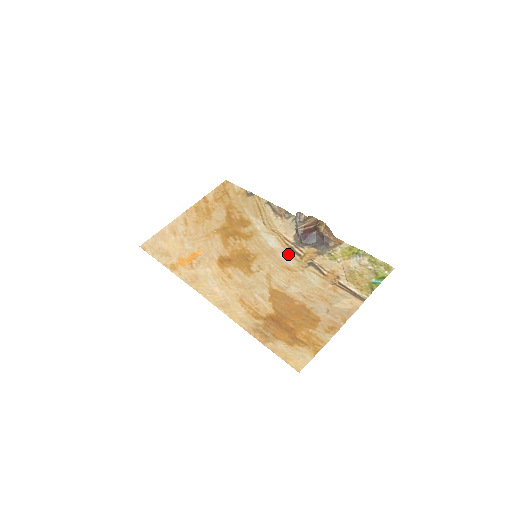
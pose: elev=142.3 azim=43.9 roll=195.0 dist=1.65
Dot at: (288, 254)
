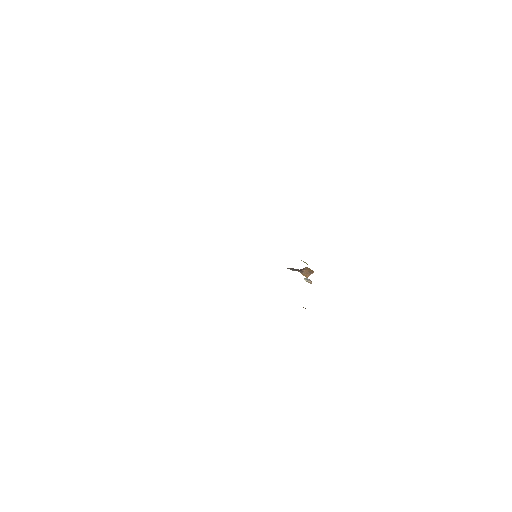
Dot at: occluded
